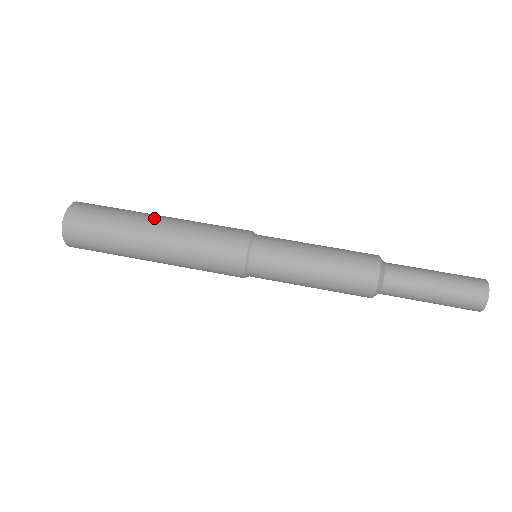
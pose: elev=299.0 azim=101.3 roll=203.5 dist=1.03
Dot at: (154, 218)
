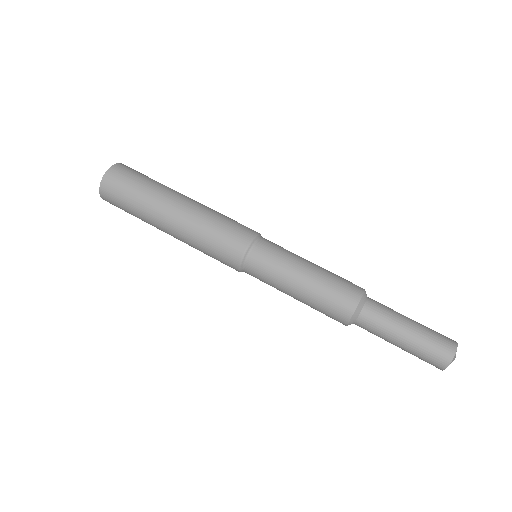
Dot at: (181, 195)
